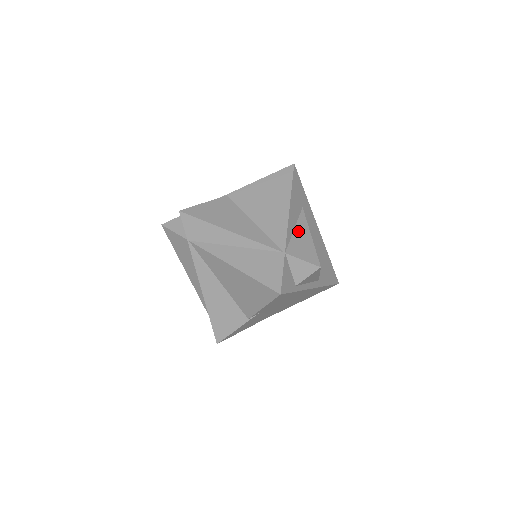
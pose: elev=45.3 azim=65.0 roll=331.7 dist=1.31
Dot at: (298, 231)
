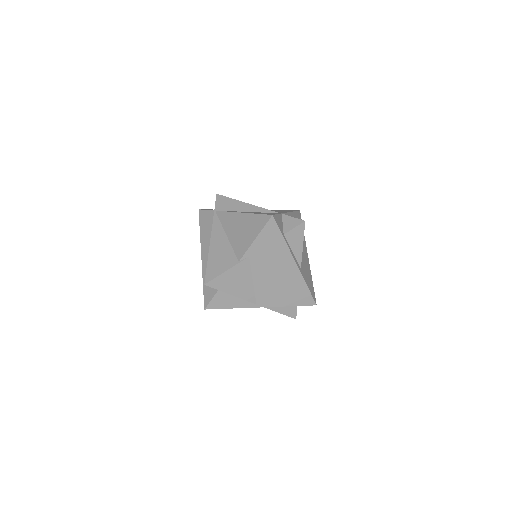
Dot at: occluded
